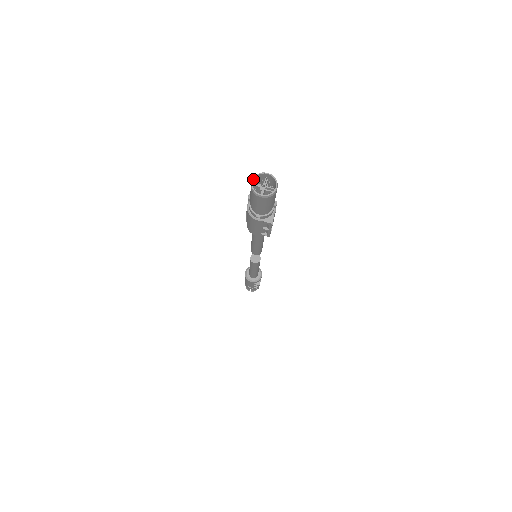
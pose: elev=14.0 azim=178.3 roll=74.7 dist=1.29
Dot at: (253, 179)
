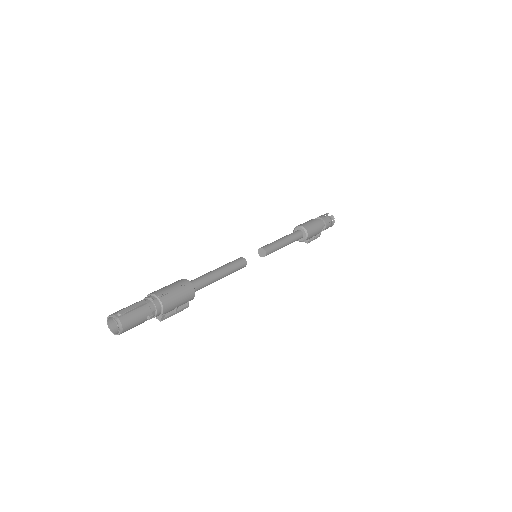
Dot at: (107, 319)
